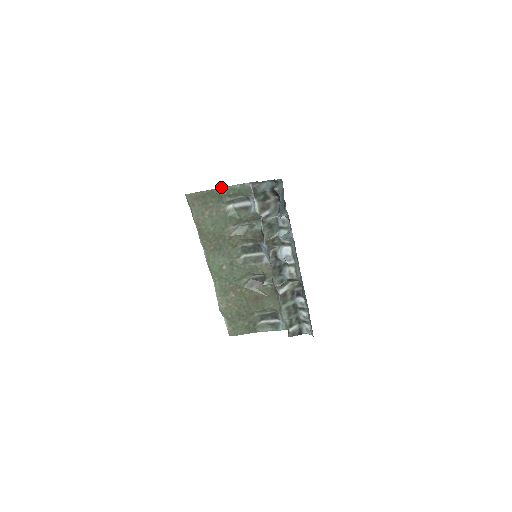
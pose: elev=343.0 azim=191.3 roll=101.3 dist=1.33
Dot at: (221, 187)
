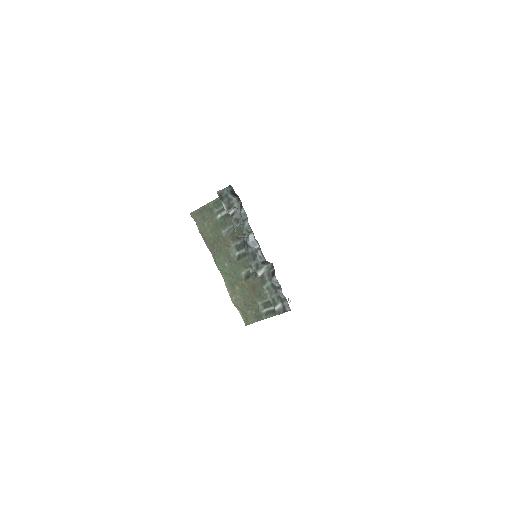
Dot at: (209, 202)
